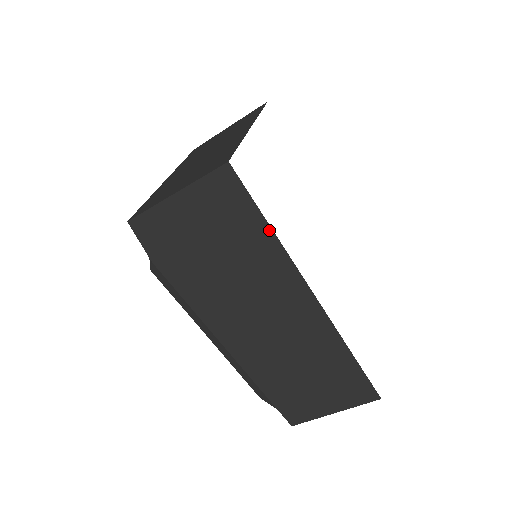
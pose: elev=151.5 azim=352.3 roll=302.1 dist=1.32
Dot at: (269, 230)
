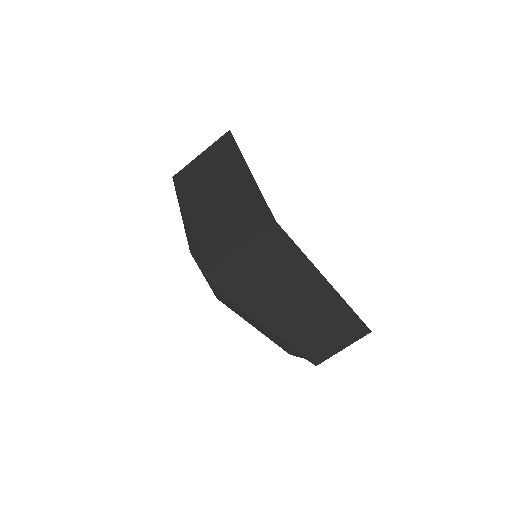
Dot at: (302, 255)
